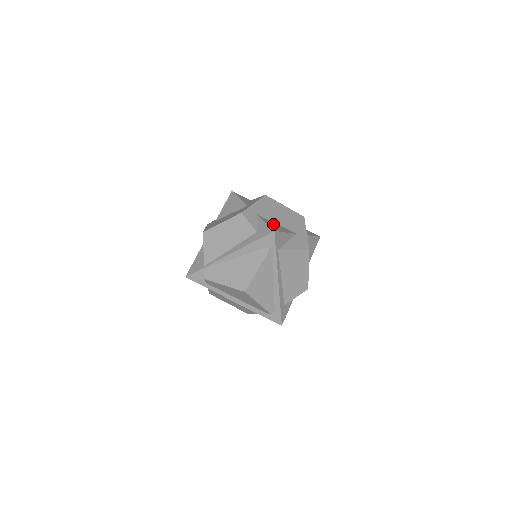
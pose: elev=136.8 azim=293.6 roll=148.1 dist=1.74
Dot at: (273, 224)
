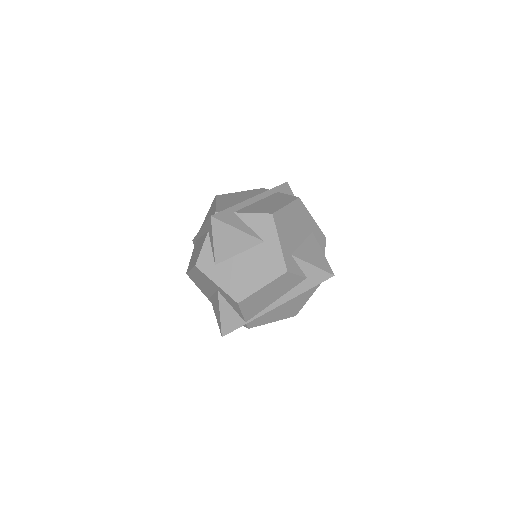
Dot at: (309, 253)
